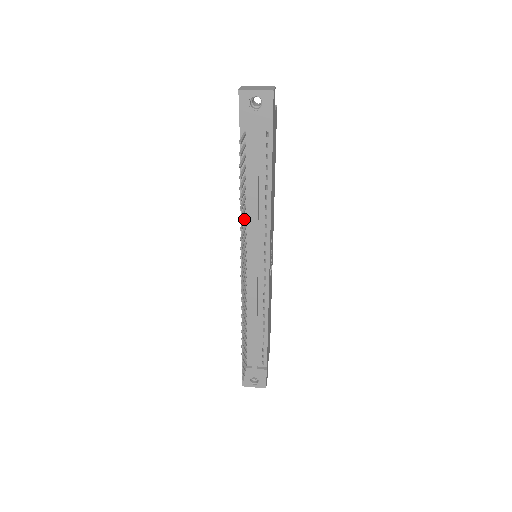
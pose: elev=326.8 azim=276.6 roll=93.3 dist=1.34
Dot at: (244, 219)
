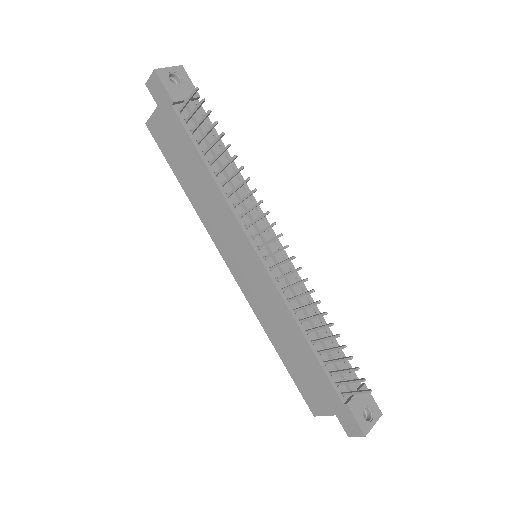
Dot at: (234, 189)
